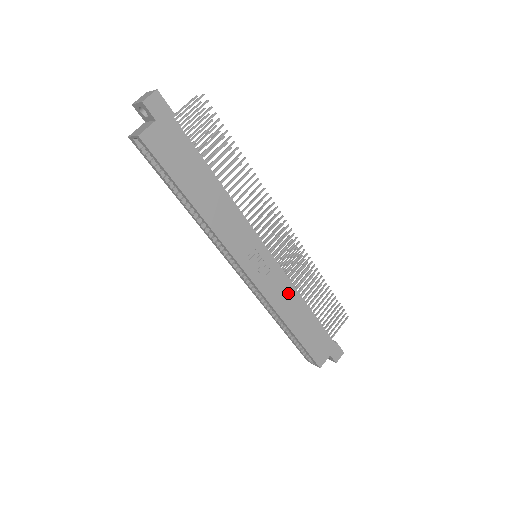
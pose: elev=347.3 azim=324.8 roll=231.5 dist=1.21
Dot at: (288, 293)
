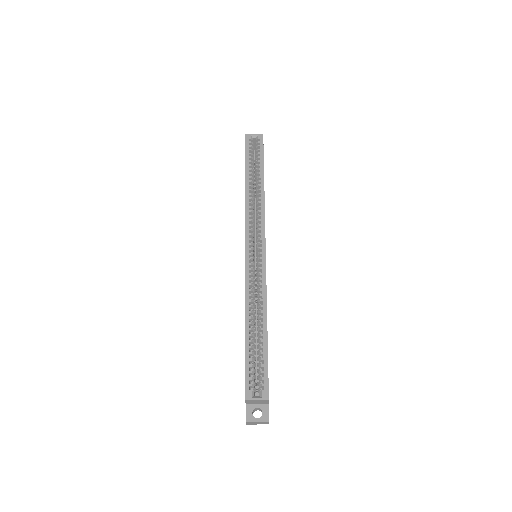
Dot at: occluded
